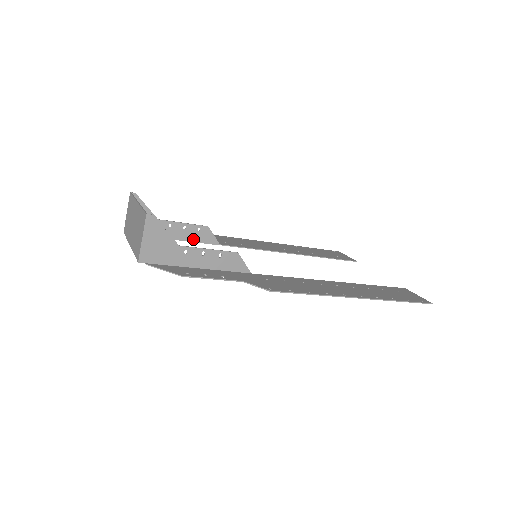
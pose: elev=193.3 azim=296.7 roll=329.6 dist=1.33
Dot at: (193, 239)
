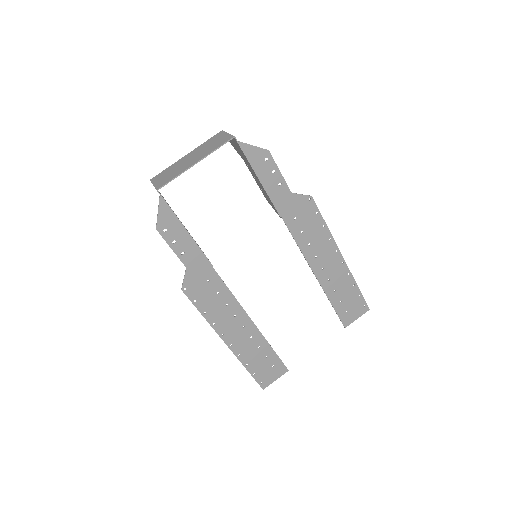
Dot at: (197, 244)
